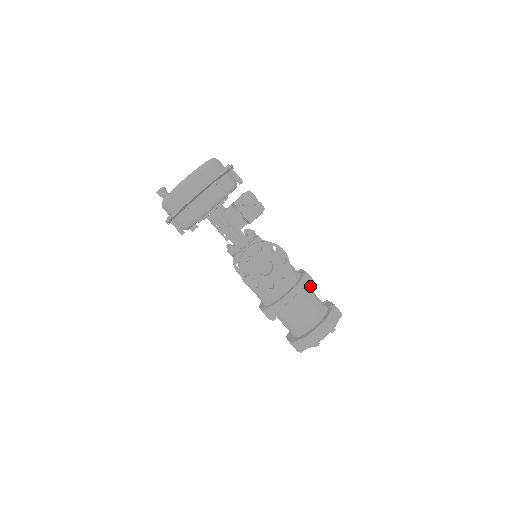
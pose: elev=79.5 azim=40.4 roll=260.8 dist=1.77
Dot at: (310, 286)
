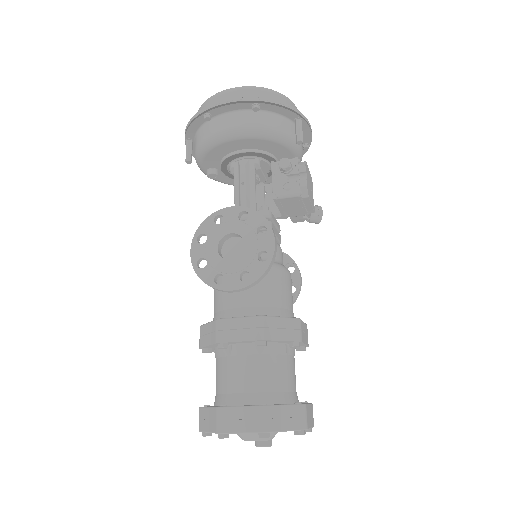
Dot at: (285, 339)
